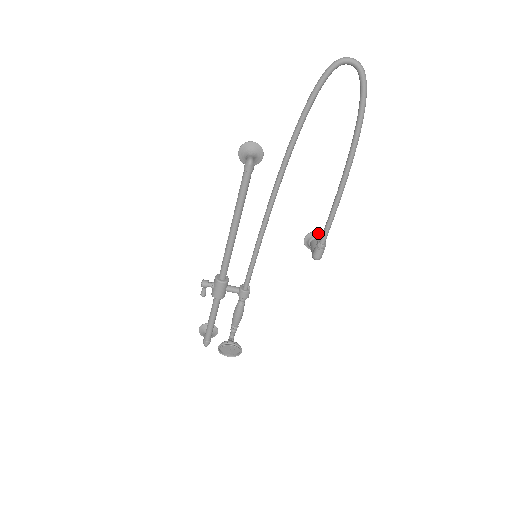
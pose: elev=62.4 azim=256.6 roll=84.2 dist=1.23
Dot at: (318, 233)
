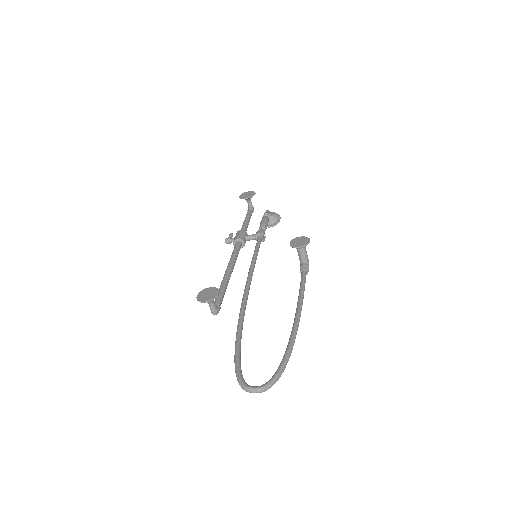
Dot at: (300, 248)
